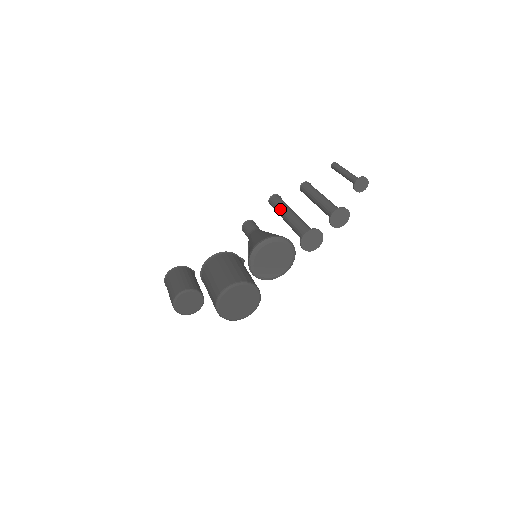
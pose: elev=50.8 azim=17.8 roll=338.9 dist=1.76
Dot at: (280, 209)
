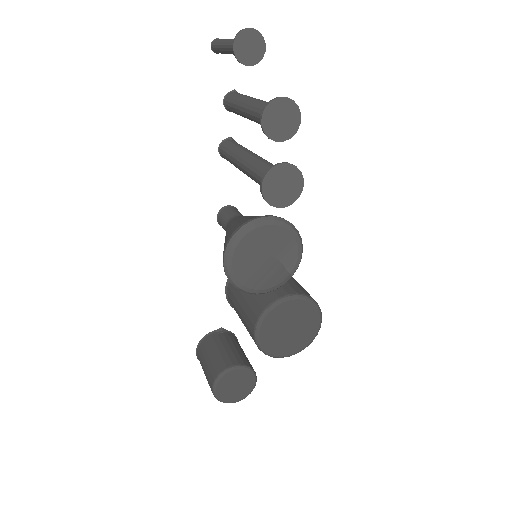
Dot at: (233, 164)
